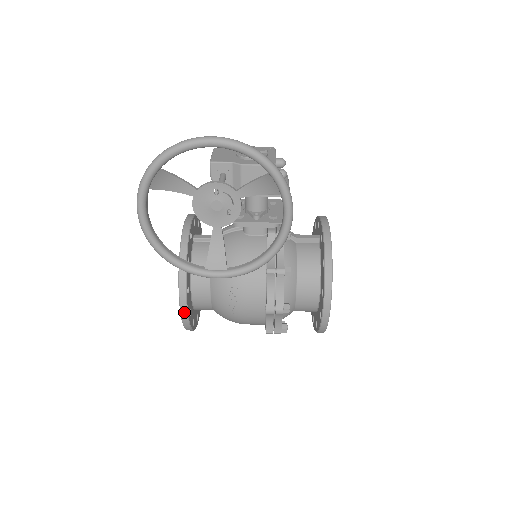
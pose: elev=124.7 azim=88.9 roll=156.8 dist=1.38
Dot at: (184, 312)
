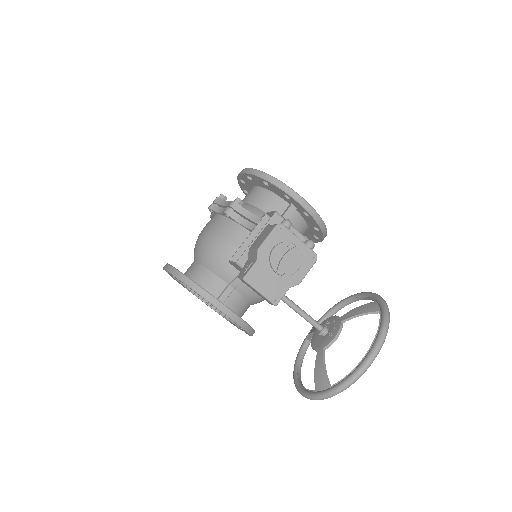
Dot at: occluded
